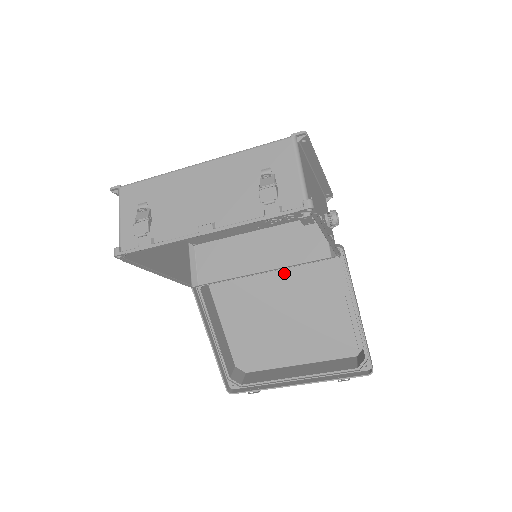
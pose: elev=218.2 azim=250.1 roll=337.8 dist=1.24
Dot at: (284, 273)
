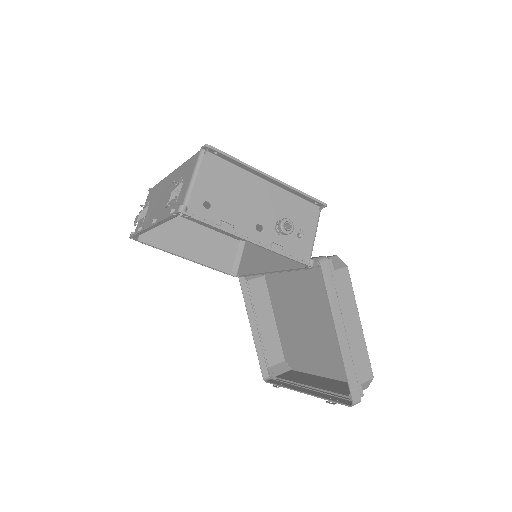
Dot at: (307, 279)
